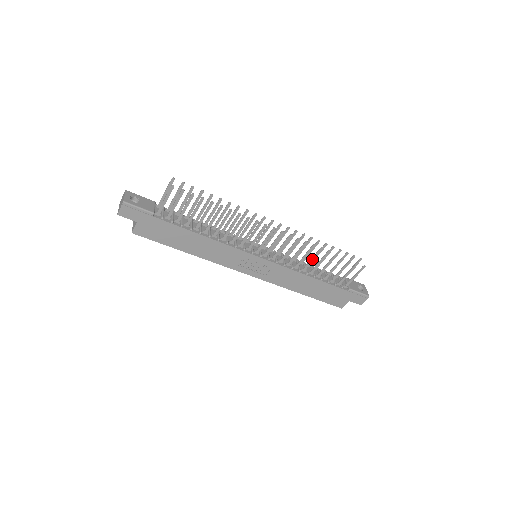
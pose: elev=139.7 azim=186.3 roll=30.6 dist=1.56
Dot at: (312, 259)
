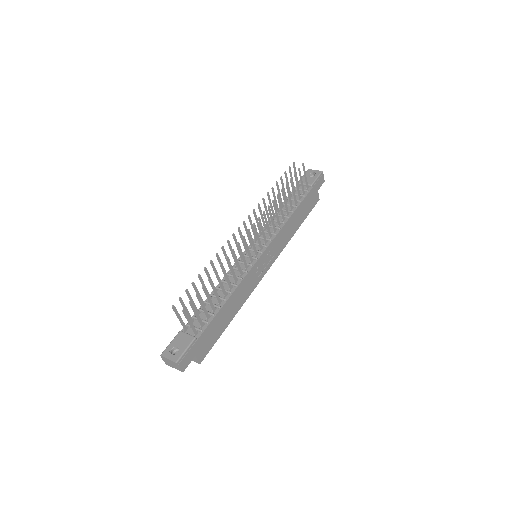
Dot at: (280, 208)
